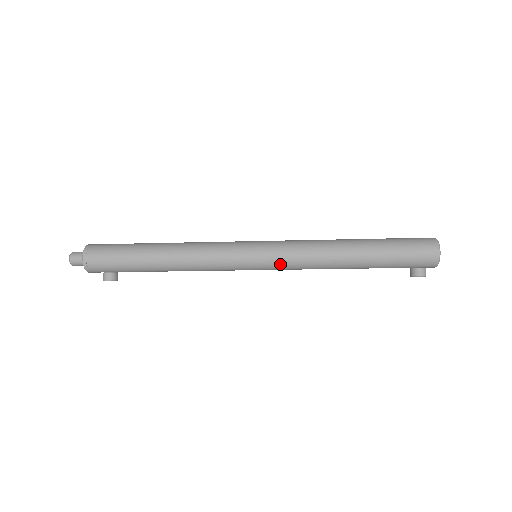
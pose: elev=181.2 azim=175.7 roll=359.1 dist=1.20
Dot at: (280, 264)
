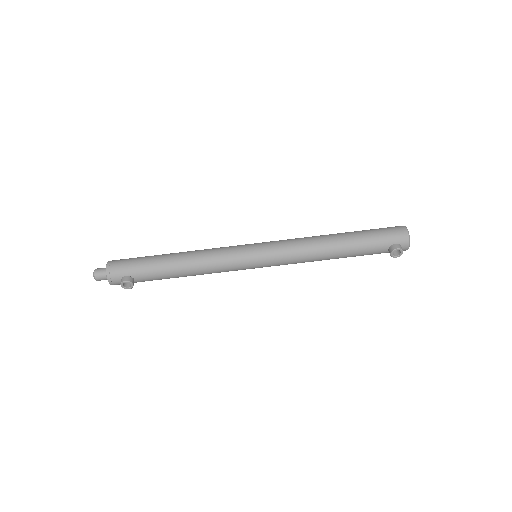
Dot at: (277, 252)
